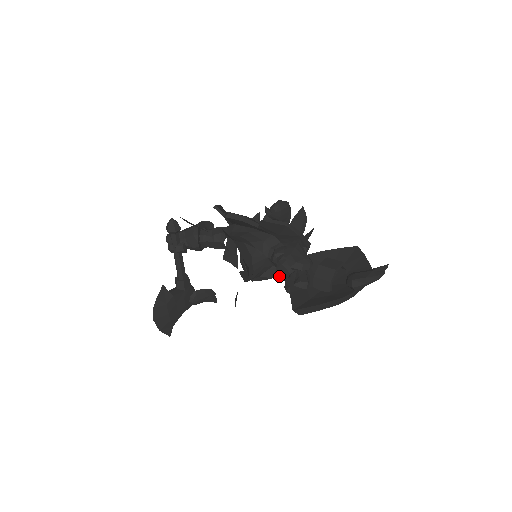
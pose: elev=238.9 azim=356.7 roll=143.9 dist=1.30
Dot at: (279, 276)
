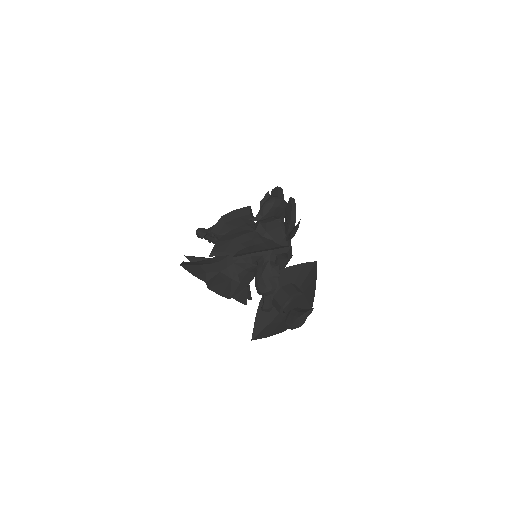
Dot at: occluded
